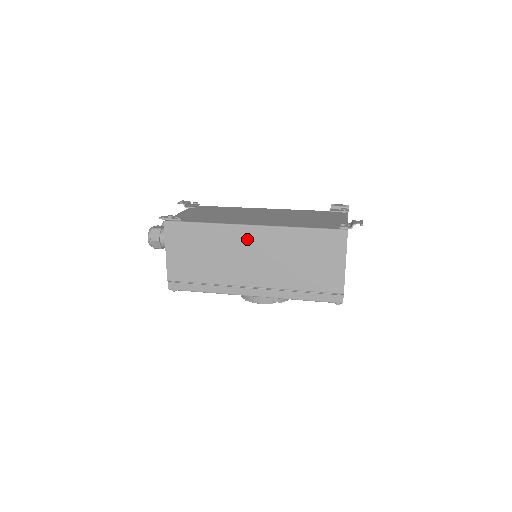
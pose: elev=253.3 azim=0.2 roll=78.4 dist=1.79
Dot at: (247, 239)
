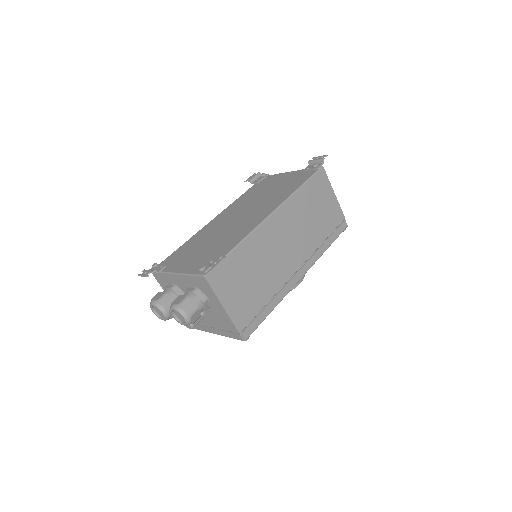
Dot at: (274, 230)
